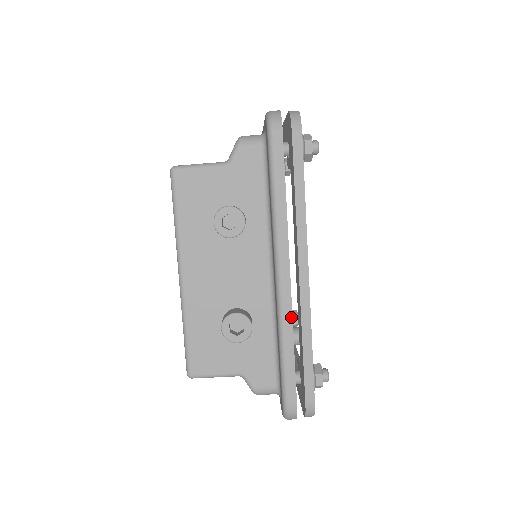
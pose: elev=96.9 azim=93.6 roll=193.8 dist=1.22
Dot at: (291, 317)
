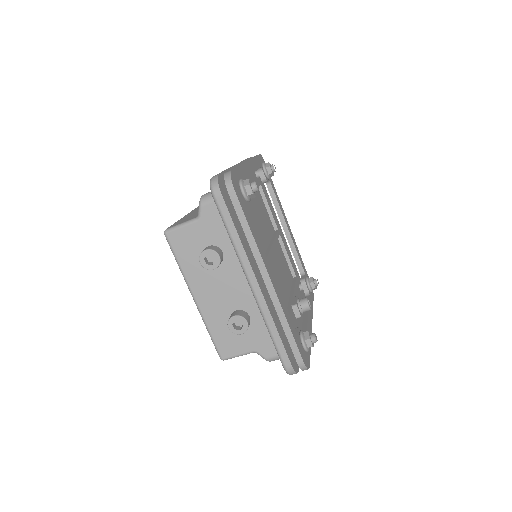
Dot at: (269, 311)
